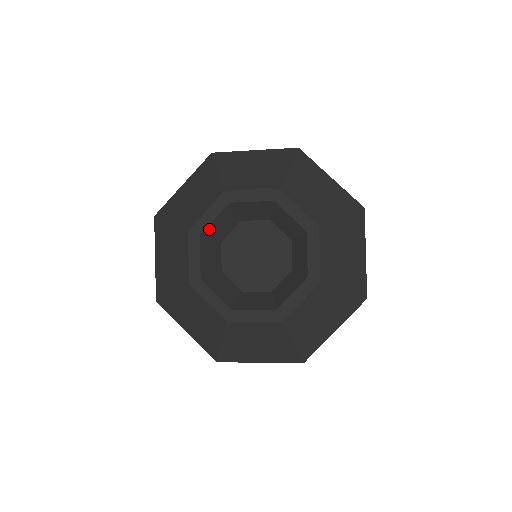
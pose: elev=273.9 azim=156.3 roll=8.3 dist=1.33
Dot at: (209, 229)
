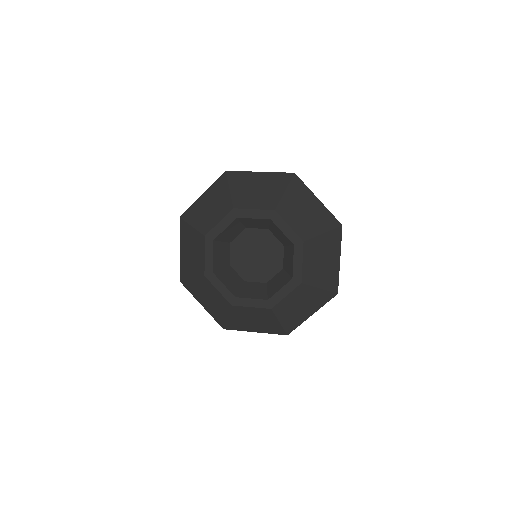
Dot at: (215, 265)
